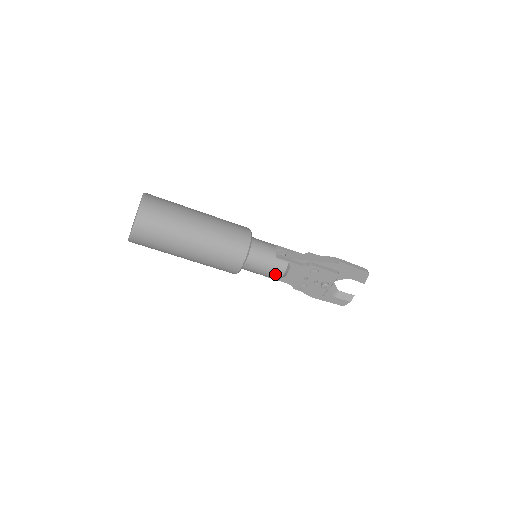
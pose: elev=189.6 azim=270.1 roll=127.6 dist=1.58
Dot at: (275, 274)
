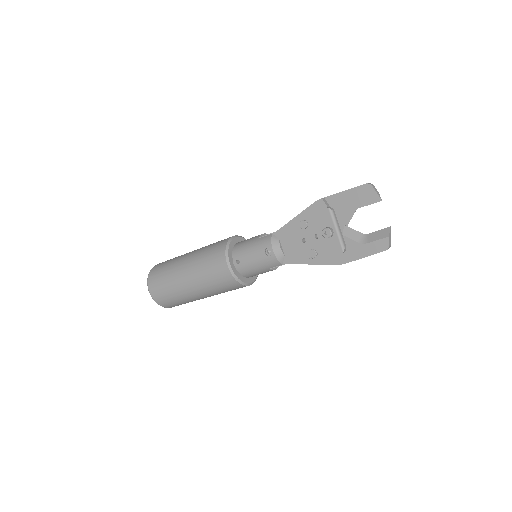
Dot at: (266, 254)
